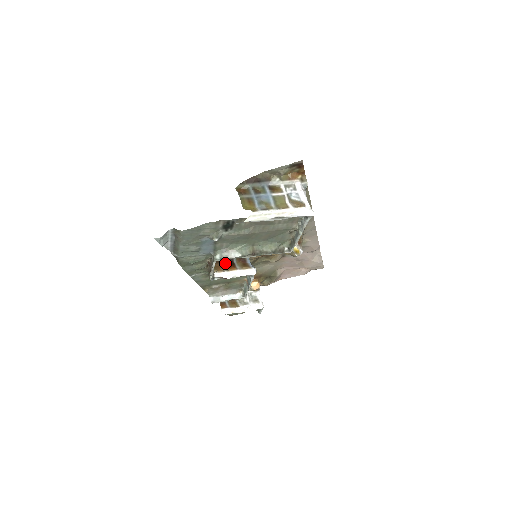
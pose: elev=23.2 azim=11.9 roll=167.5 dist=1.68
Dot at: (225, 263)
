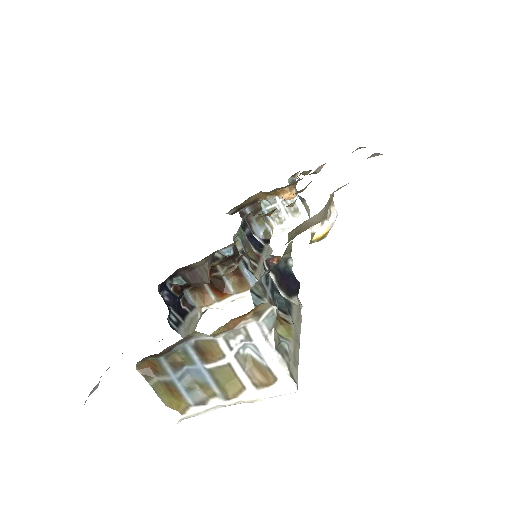
Dot at: (212, 287)
